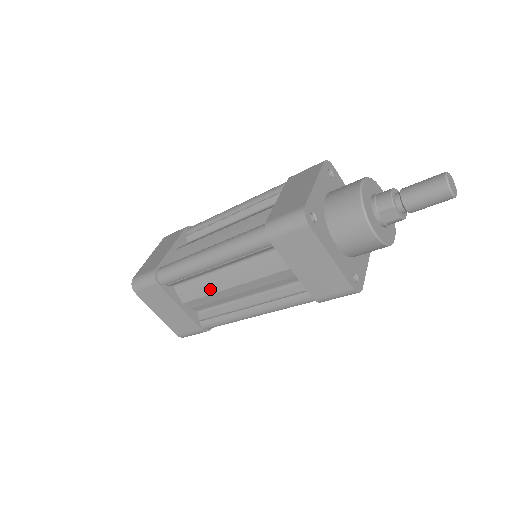
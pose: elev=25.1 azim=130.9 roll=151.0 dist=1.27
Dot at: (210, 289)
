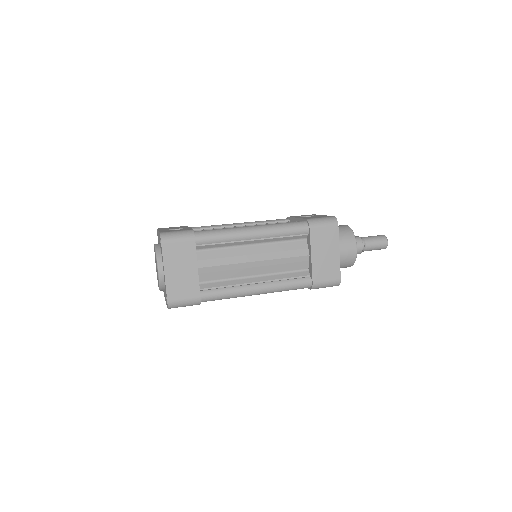
Dot at: occluded
